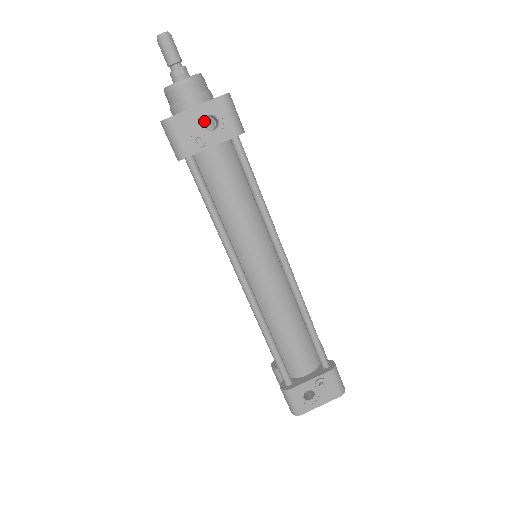
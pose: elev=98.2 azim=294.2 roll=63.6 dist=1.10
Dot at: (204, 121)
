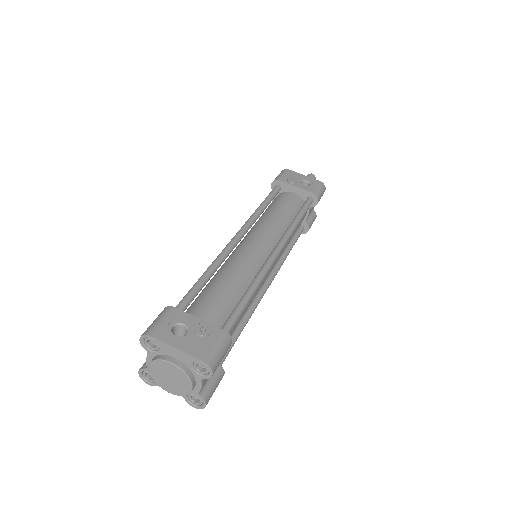
Dot at: (303, 181)
